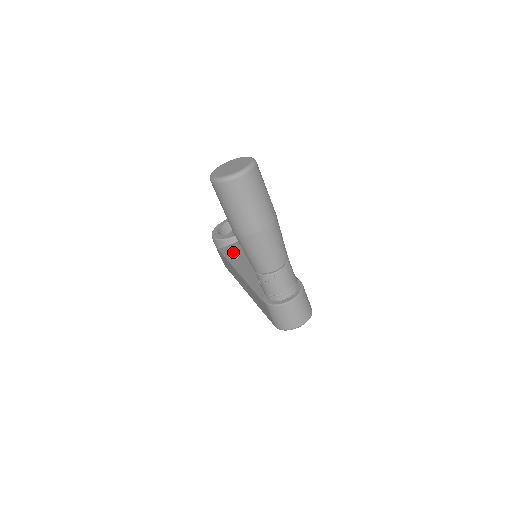
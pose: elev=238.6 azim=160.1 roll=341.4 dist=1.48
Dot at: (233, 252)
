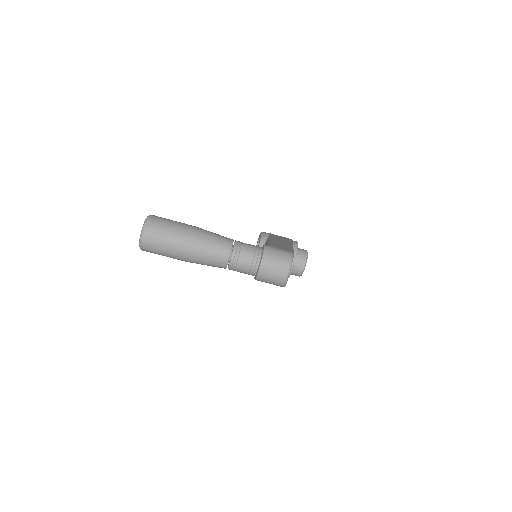
Dot at: occluded
